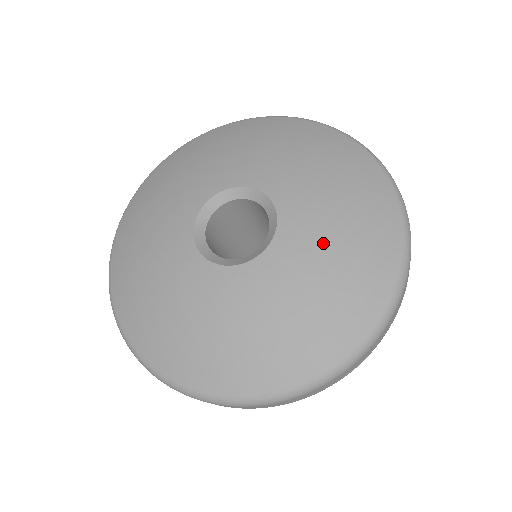
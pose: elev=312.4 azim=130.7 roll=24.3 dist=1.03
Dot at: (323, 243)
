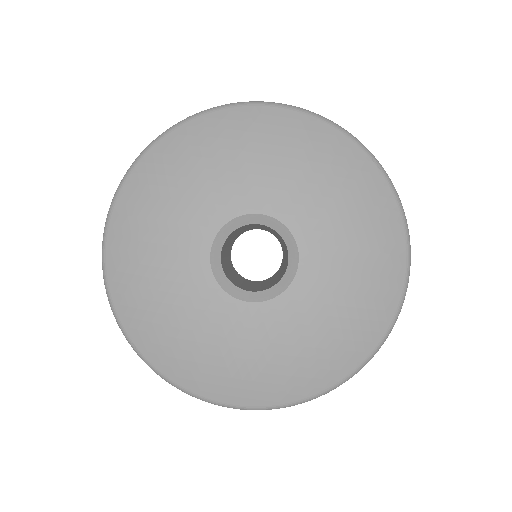
Dot at: (274, 345)
